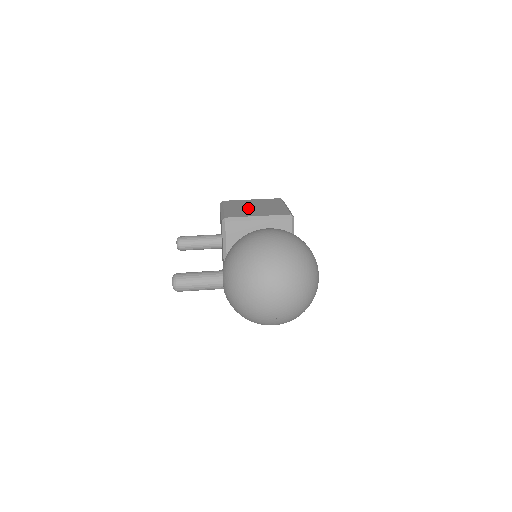
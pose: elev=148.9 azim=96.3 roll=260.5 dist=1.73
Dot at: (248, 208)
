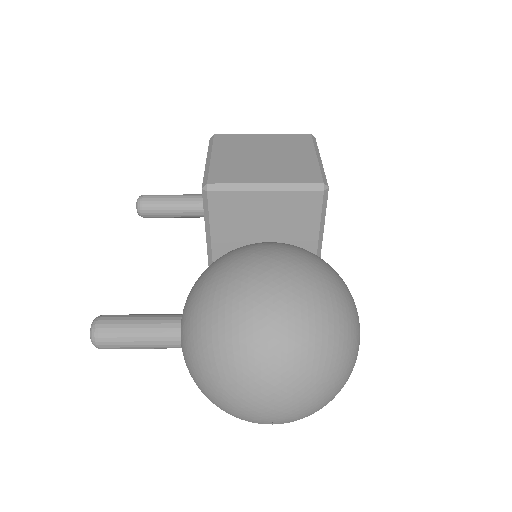
Dot at: (252, 158)
